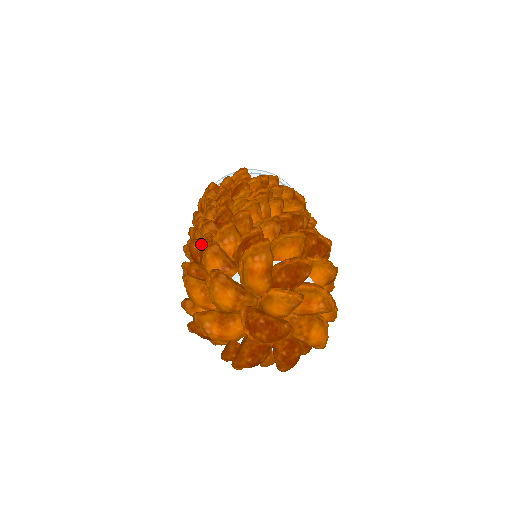
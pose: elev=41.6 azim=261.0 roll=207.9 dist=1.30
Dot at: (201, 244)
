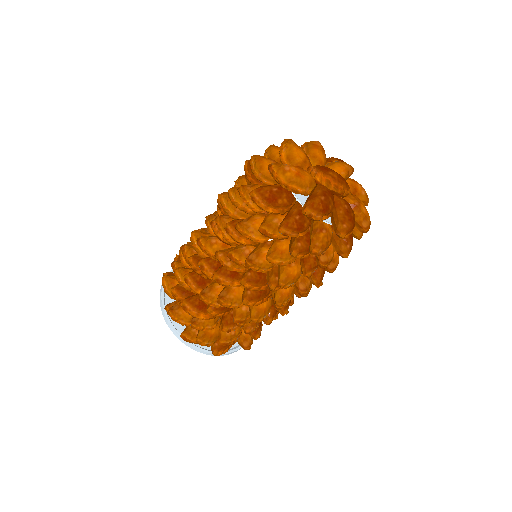
Dot at: occluded
